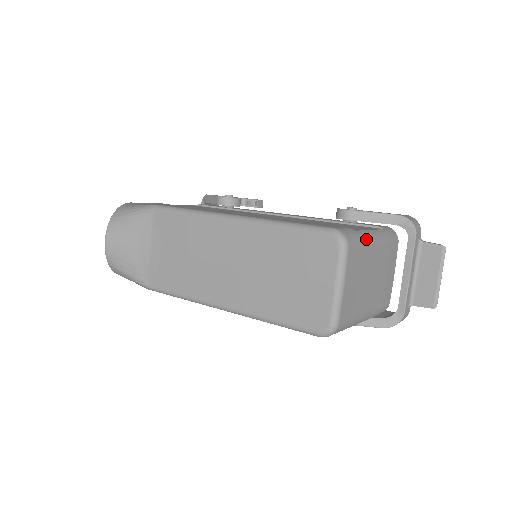
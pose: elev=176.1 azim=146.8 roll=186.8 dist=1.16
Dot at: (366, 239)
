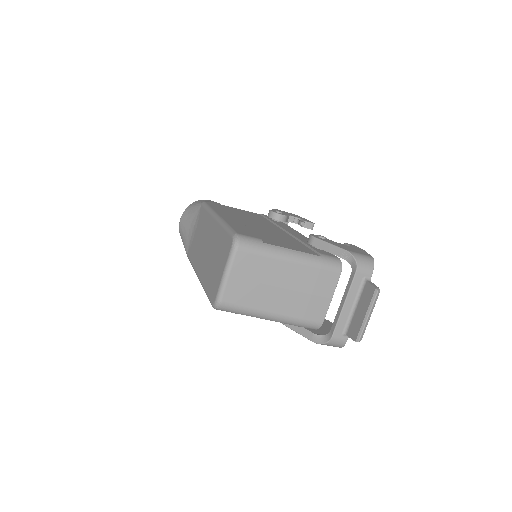
Dot at: (272, 252)
